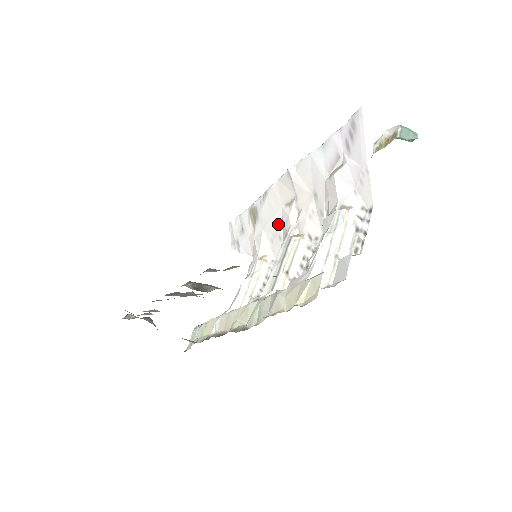
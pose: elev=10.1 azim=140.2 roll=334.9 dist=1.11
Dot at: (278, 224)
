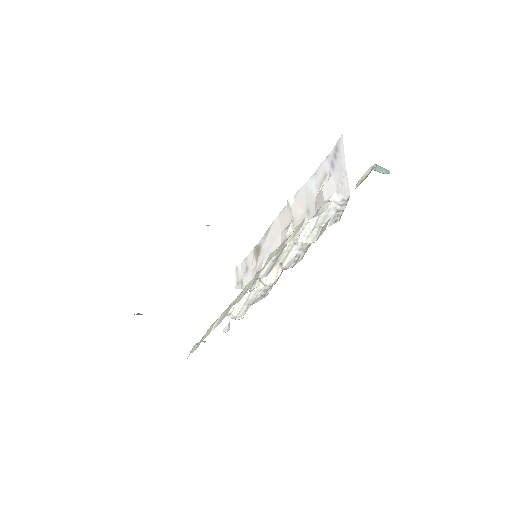
Dot at: (277, 247)
